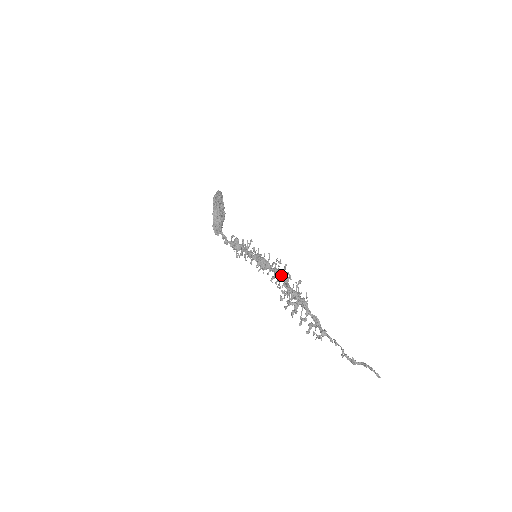
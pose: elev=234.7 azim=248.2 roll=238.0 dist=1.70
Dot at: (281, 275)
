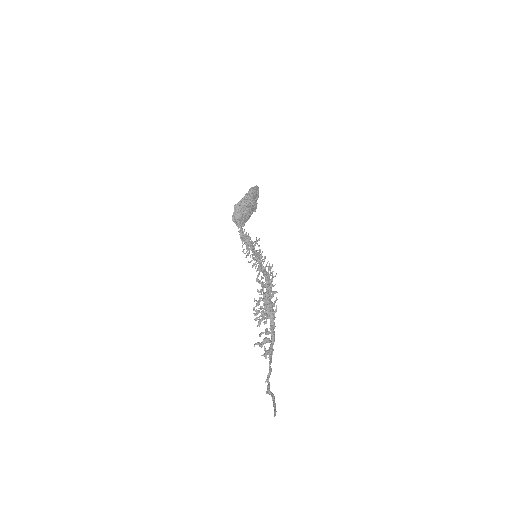
Dot at: (266, 281)
